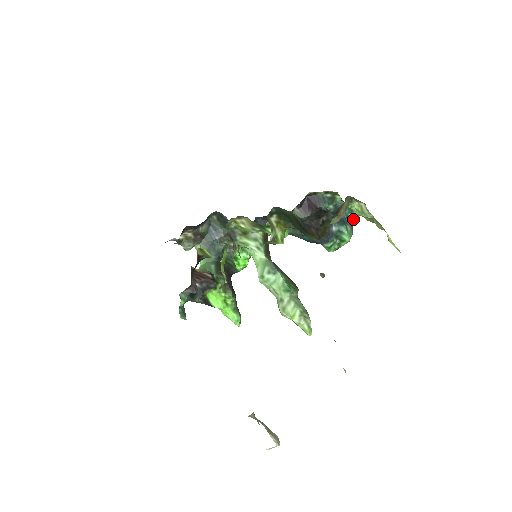
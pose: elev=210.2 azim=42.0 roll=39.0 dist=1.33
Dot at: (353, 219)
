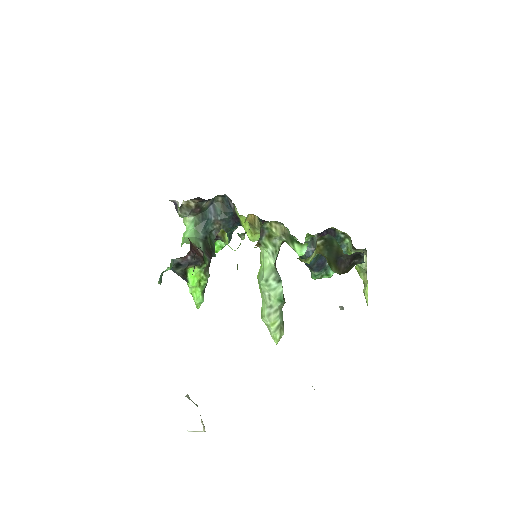
Dot at: occluded
